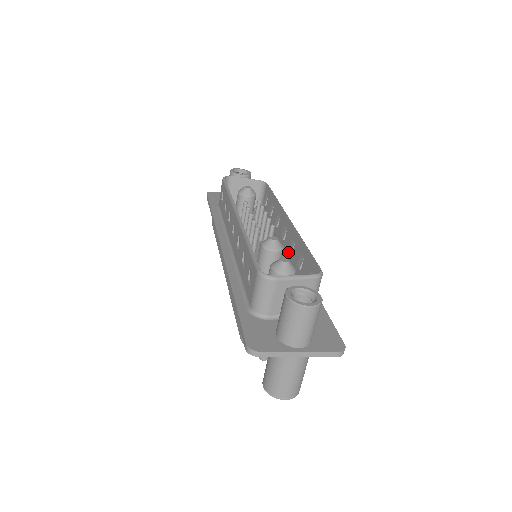
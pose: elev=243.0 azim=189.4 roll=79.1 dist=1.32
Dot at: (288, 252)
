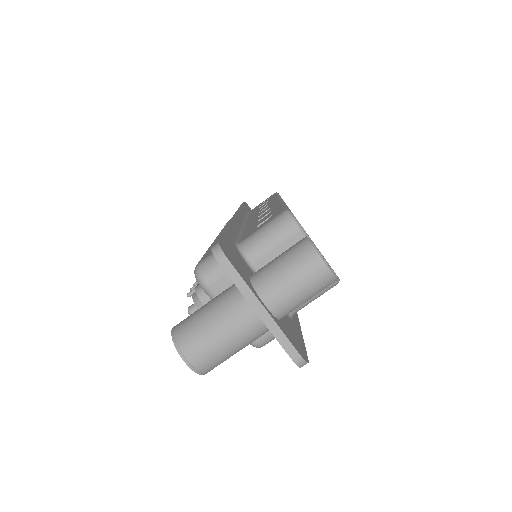
Dot at: occluded
